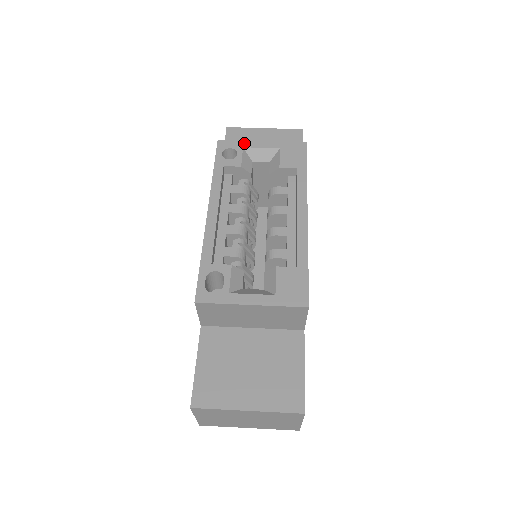
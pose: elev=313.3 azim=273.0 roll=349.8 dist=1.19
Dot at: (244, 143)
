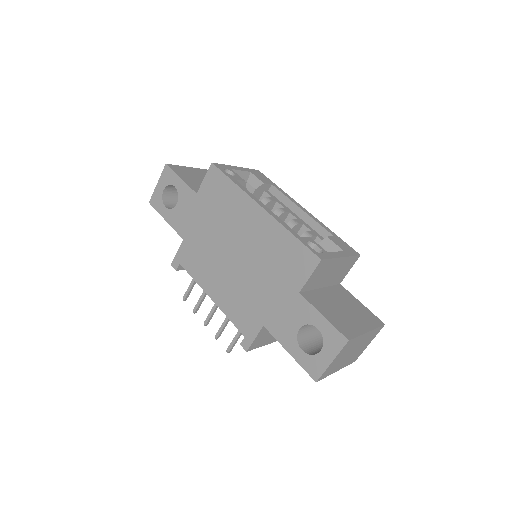
Dot at: (229, 166)
